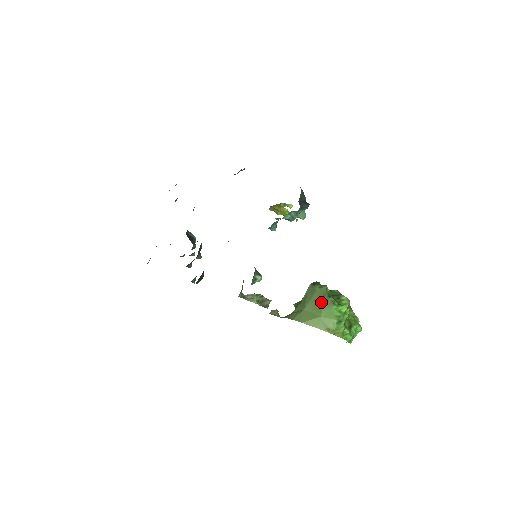
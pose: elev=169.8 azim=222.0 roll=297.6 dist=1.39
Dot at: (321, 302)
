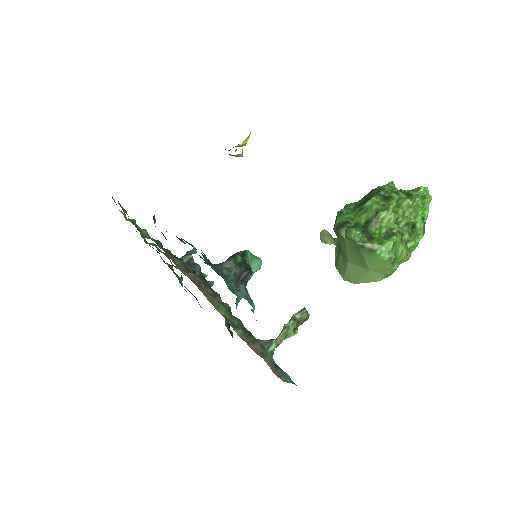
Dot at: (359, 254)
